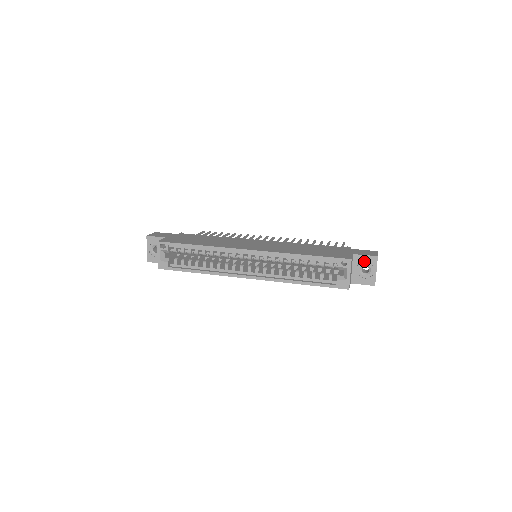
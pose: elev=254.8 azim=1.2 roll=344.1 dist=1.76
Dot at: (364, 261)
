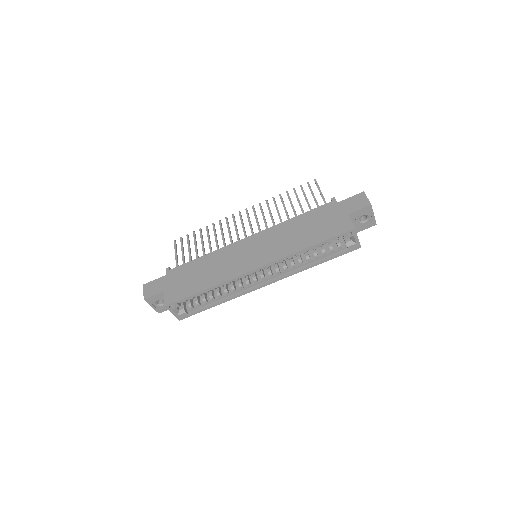
Dot at: (360, 214)
